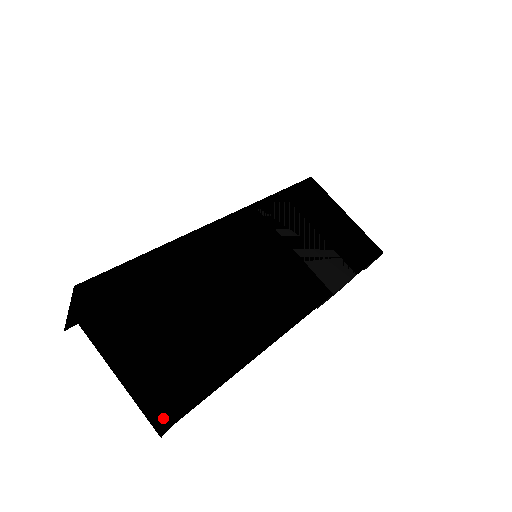
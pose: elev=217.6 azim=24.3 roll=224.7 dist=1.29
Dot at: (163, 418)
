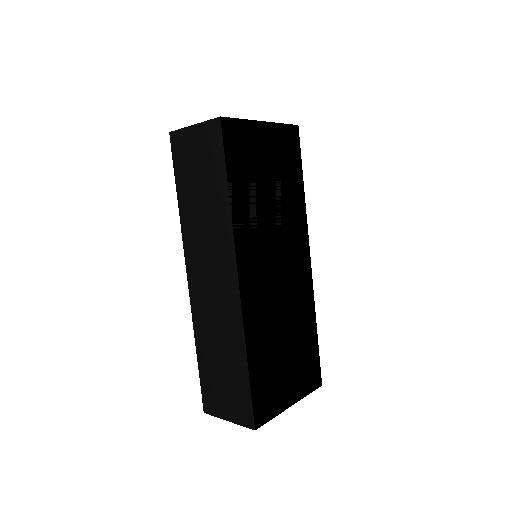
Dot at: occluded
